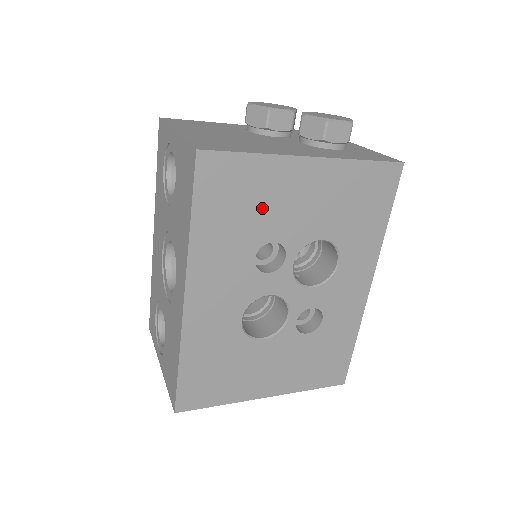
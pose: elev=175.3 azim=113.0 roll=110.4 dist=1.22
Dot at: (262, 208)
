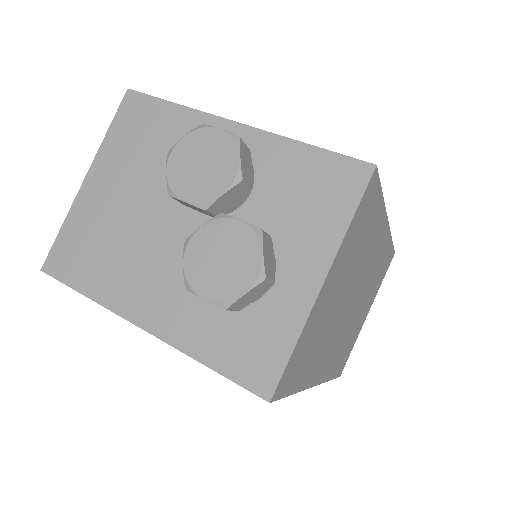
Dot at: occluded
